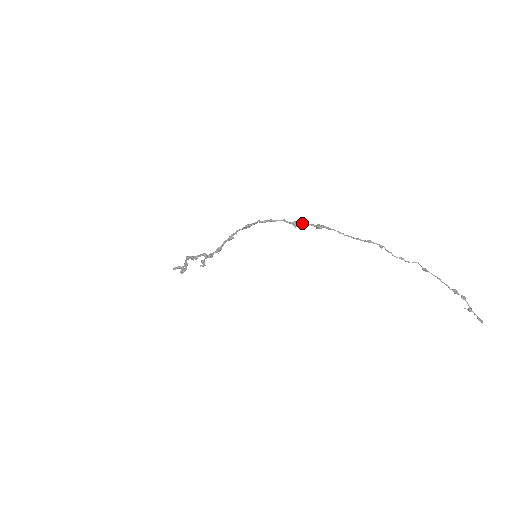
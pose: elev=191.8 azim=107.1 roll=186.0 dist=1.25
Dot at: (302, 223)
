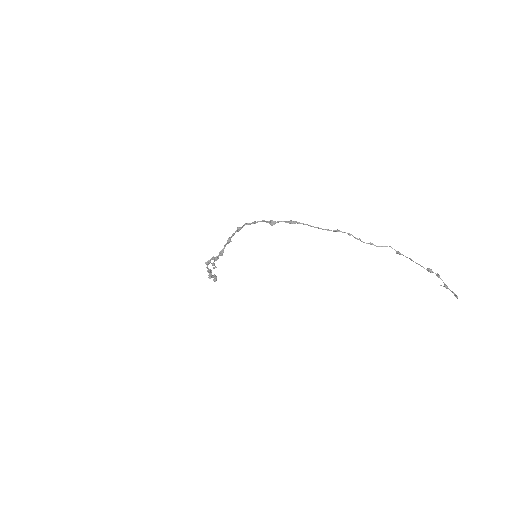
Dot at: (277, 221)
